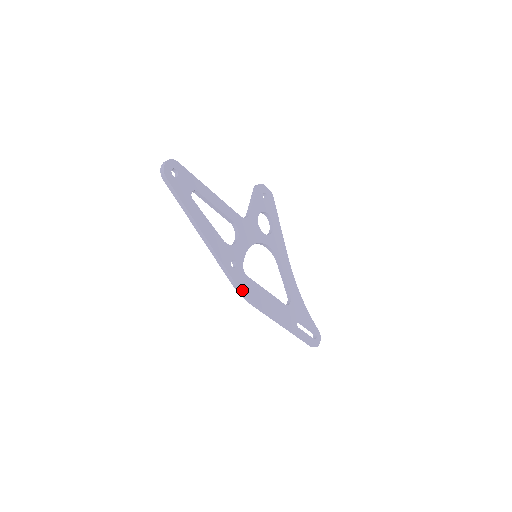
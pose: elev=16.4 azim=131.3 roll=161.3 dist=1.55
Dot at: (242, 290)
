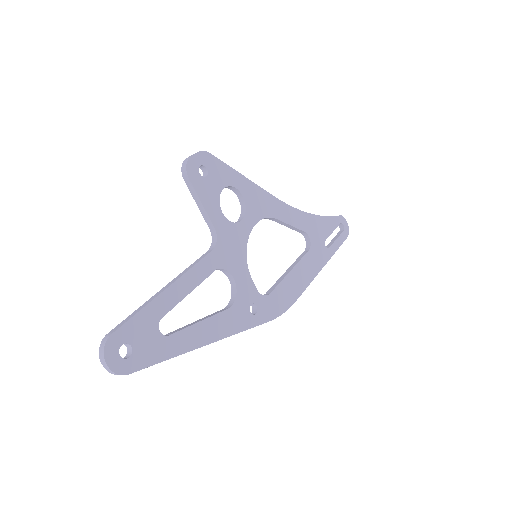
Dot at: (278, 314)
